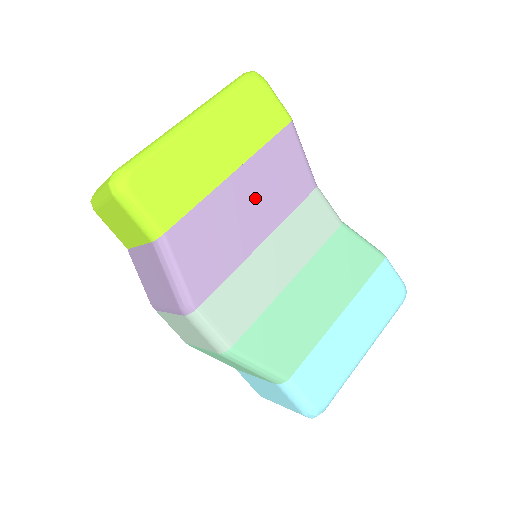
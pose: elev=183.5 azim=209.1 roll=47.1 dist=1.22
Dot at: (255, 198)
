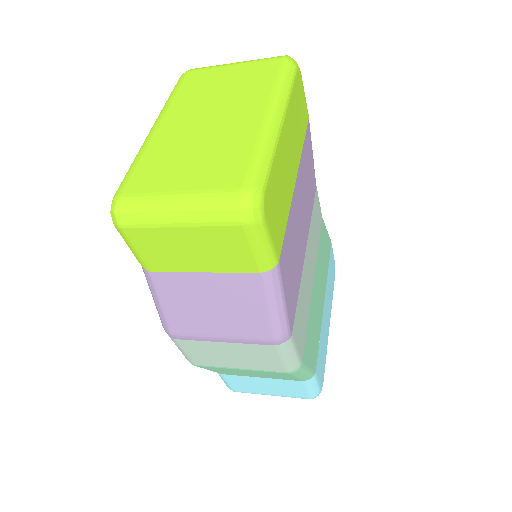
Dot at: (303, 204)
